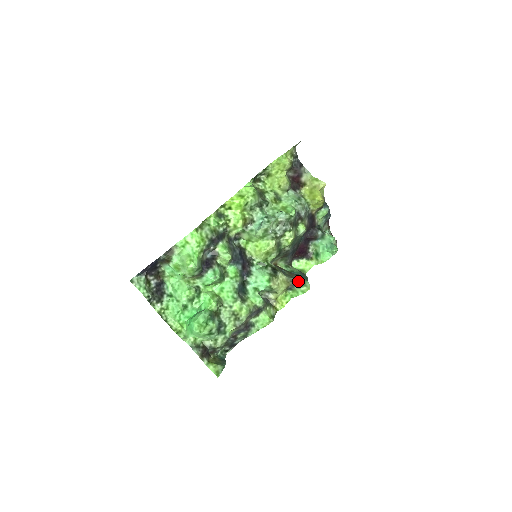
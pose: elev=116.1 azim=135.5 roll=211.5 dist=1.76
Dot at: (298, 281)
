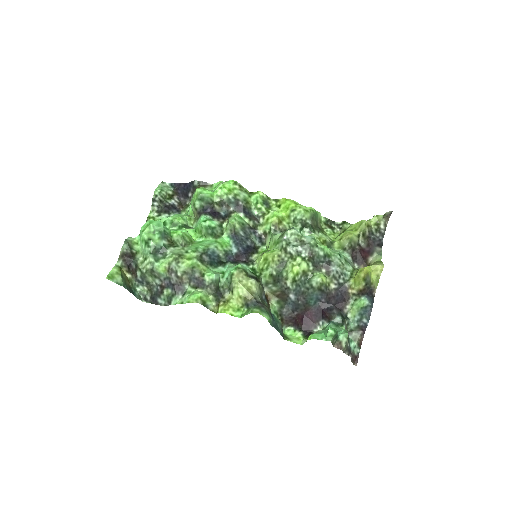
Dot at: (261, 305)
